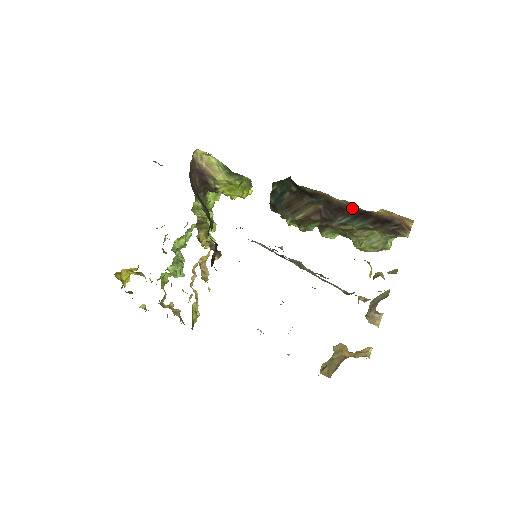
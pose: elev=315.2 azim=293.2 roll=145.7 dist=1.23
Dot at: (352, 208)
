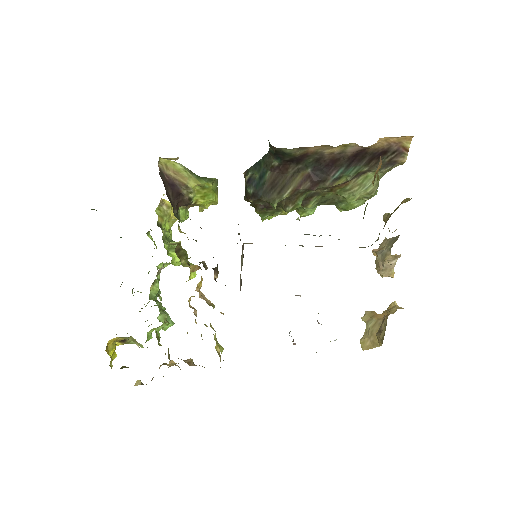
Dot at: (346, 154)
